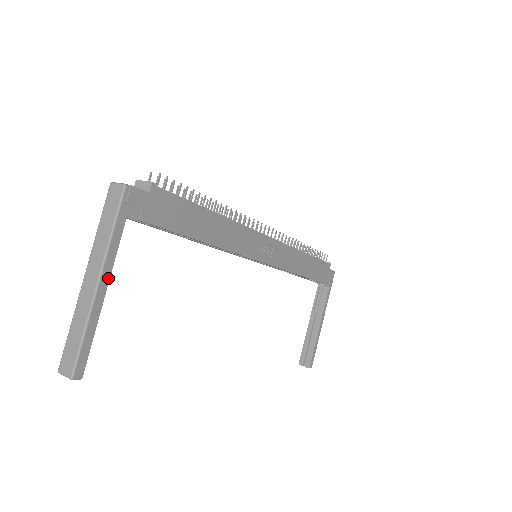
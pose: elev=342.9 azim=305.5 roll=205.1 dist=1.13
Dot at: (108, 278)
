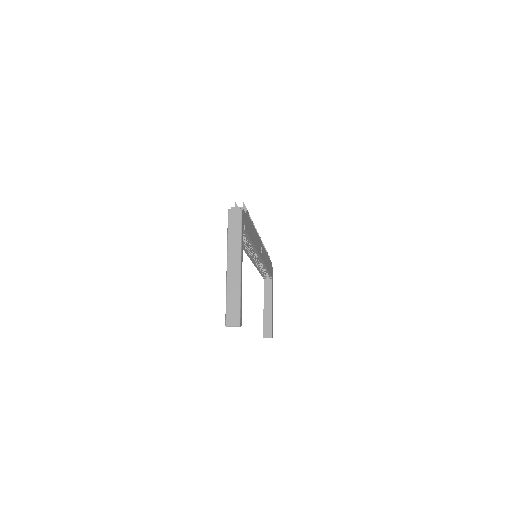
Dot at: occluded
